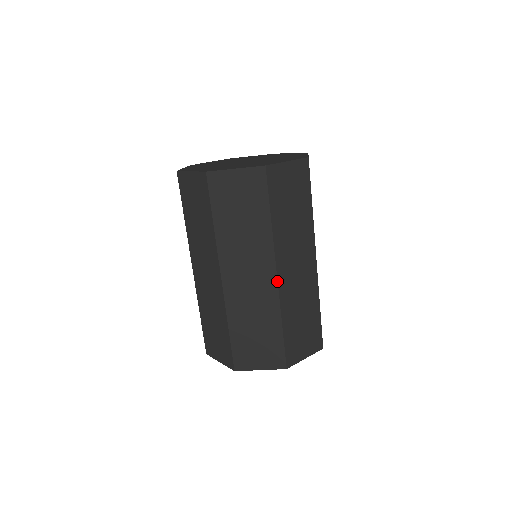
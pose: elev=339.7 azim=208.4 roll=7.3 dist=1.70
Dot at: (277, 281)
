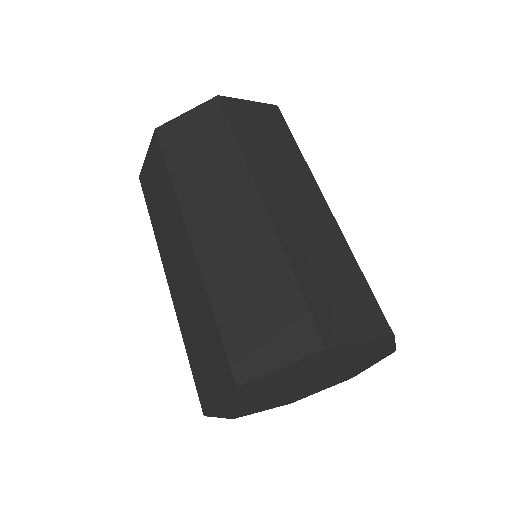
Dot at: (330, 211)
